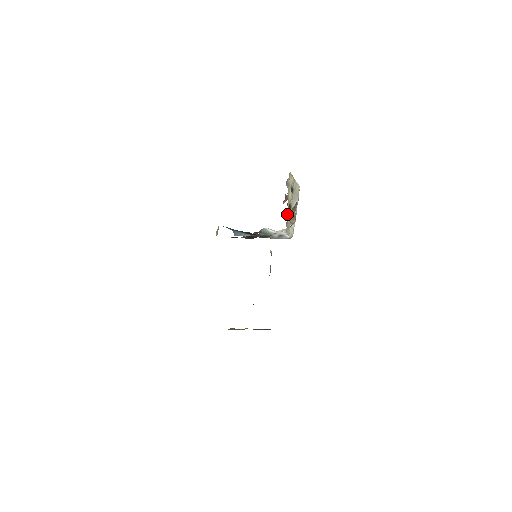
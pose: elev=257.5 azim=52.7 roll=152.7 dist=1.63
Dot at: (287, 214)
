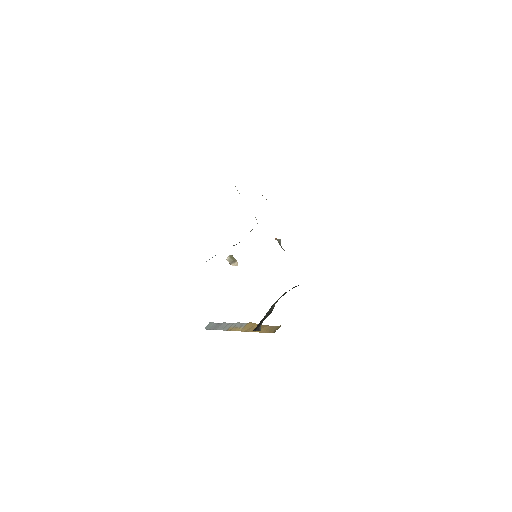
Dot at: occluded
